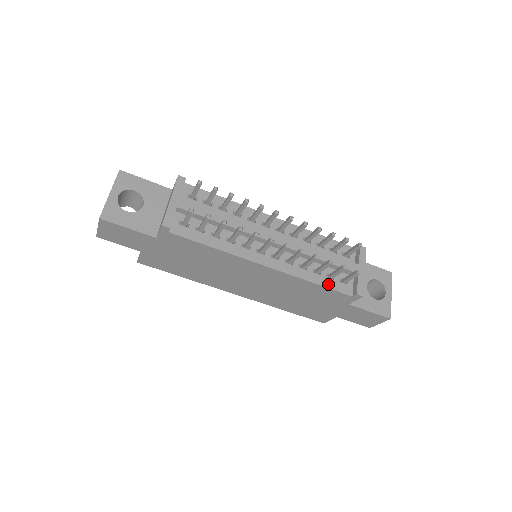
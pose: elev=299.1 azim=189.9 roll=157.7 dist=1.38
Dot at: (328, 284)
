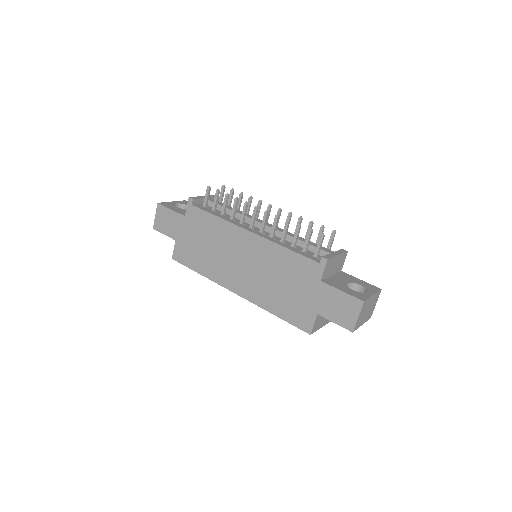
Dot at: (299, 252)
